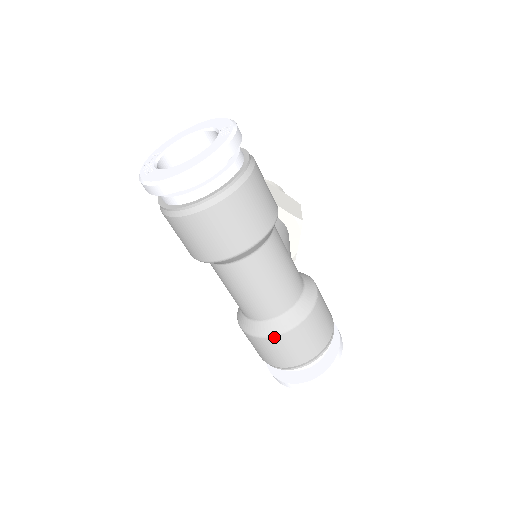
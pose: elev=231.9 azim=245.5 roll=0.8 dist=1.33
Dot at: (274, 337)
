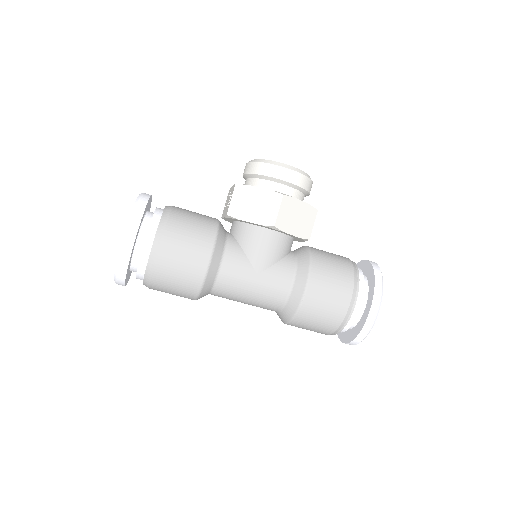
Dot at: occluded
